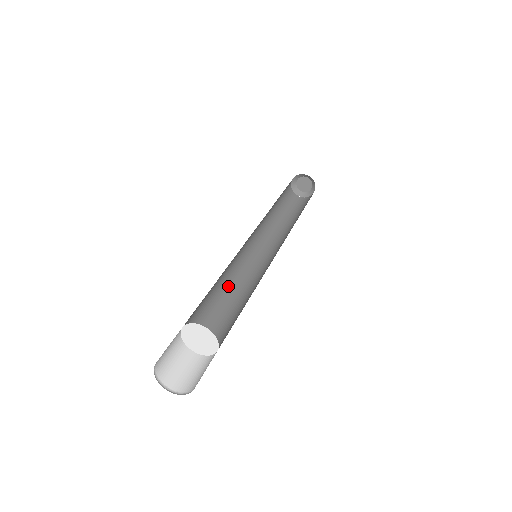
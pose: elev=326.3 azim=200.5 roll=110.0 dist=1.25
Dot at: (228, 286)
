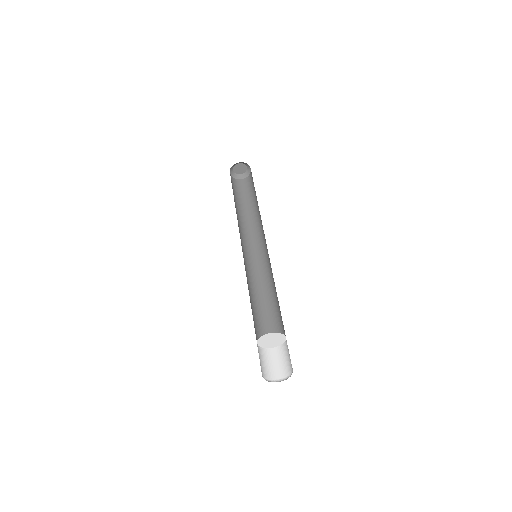
Dot at: (249, 287)
